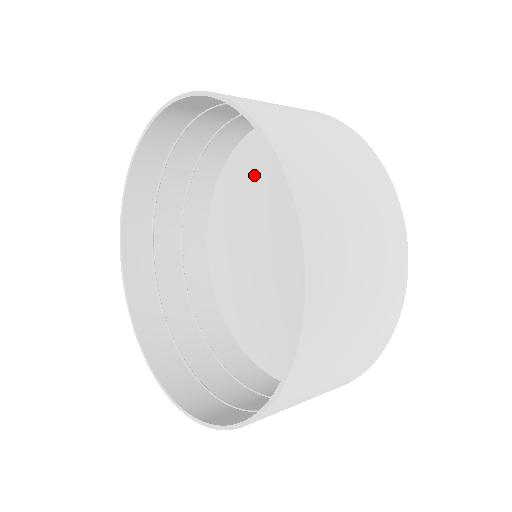
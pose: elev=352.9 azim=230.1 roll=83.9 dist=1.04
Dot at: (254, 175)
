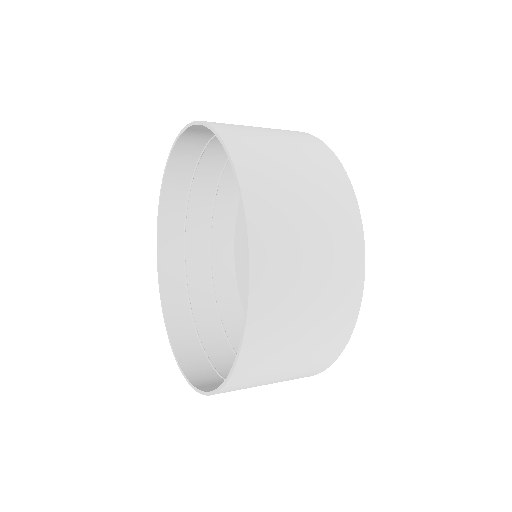
Dot at: occluded
